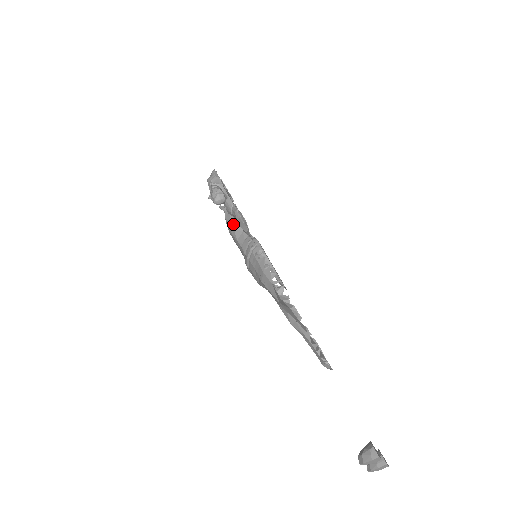
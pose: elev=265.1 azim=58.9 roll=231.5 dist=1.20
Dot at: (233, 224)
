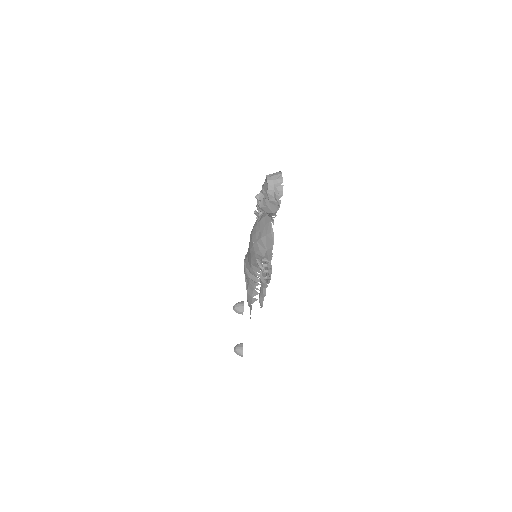
Dot at: occluded
